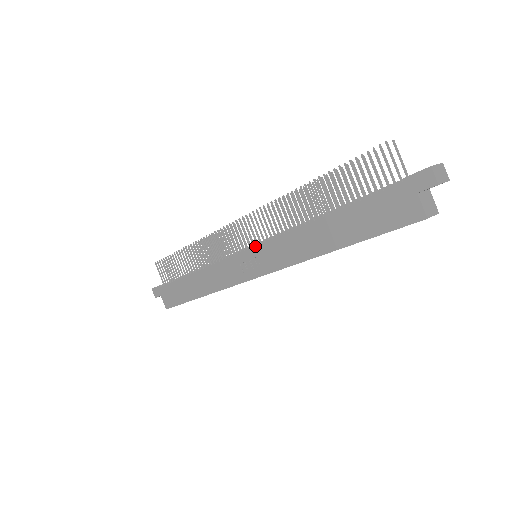
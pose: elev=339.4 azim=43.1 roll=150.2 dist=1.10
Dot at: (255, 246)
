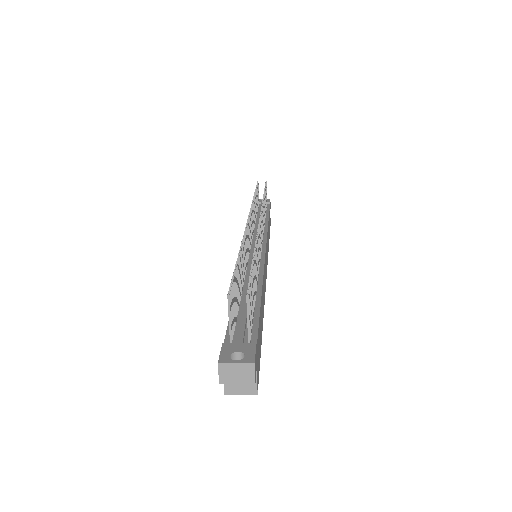
Dot at: occluded
